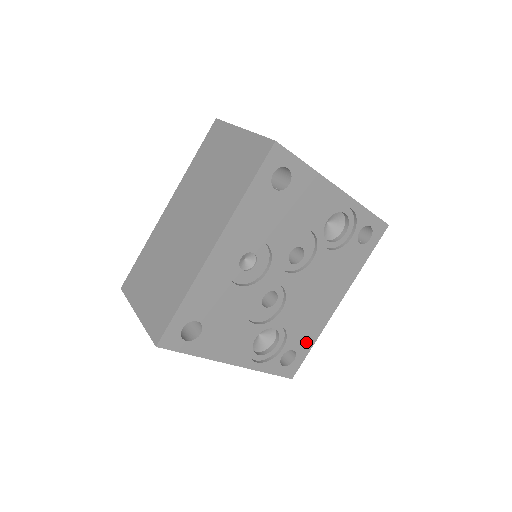
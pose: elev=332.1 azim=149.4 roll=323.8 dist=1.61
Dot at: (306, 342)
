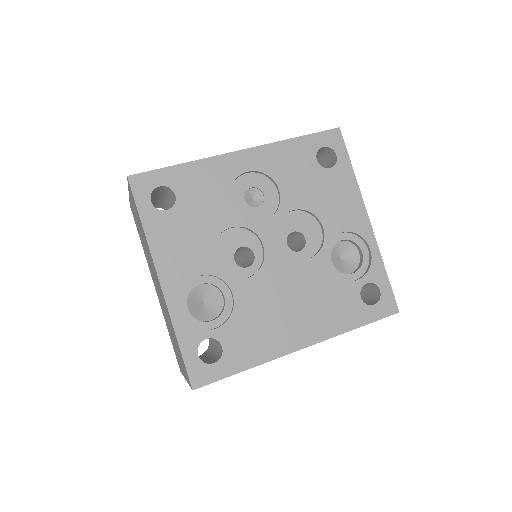
Dot at: (241, 355)
